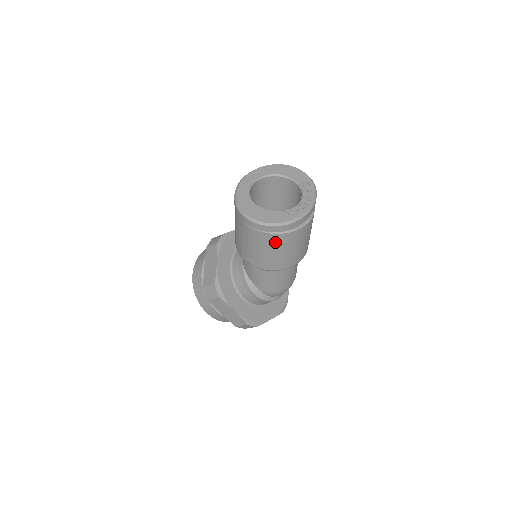
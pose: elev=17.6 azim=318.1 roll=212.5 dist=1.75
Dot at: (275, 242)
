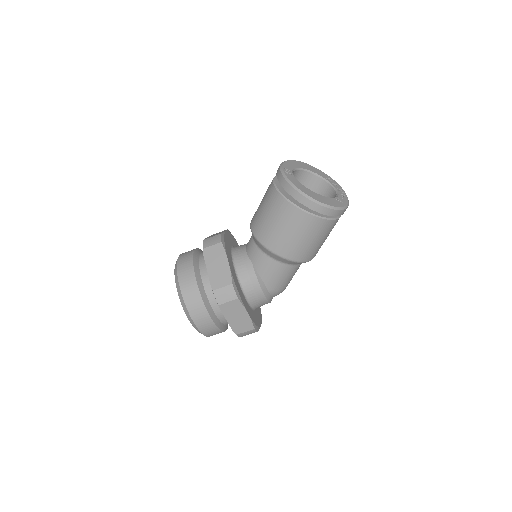
Dot at: (322, 229)
